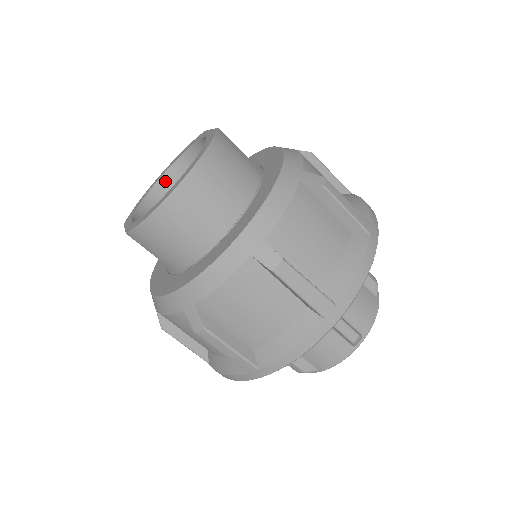
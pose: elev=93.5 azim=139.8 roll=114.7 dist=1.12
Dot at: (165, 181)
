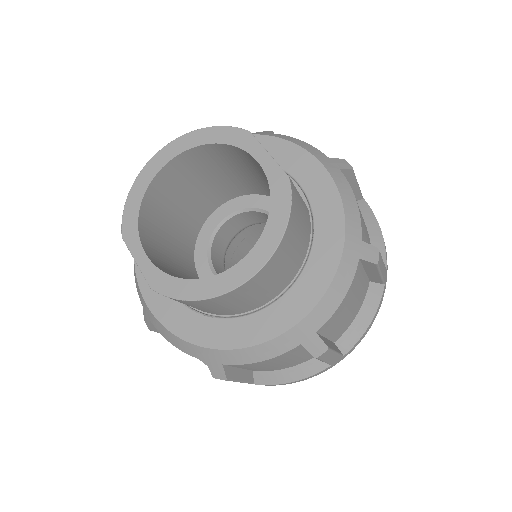
Dot at: (171, 167)
